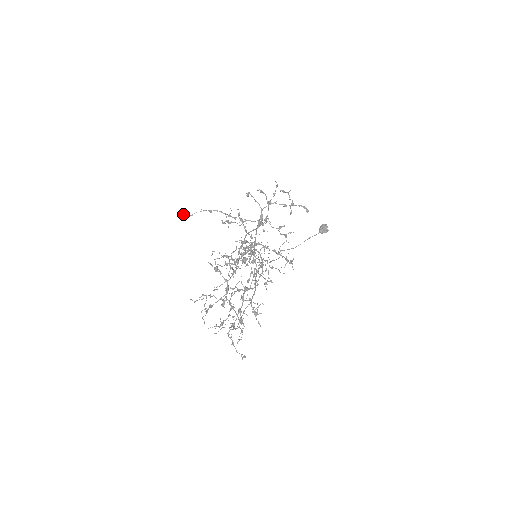
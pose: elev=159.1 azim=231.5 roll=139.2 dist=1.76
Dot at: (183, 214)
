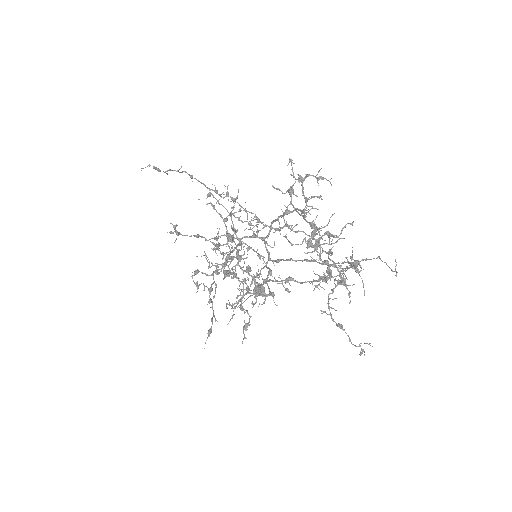
Dot at: occluded
